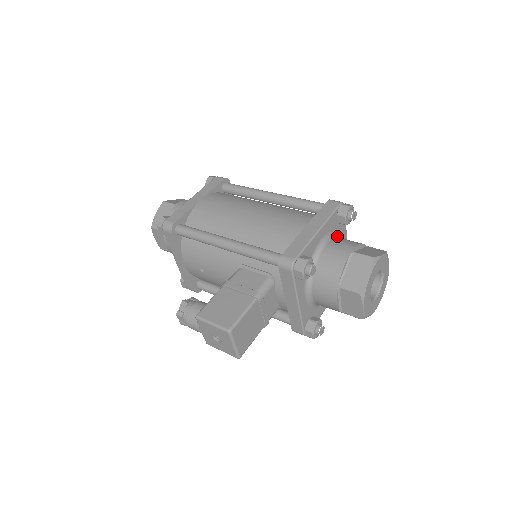
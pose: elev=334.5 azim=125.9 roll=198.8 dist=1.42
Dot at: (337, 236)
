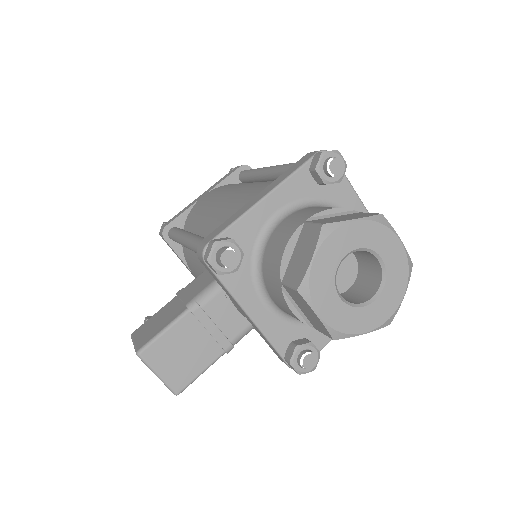
Dot at: (321, 205)
